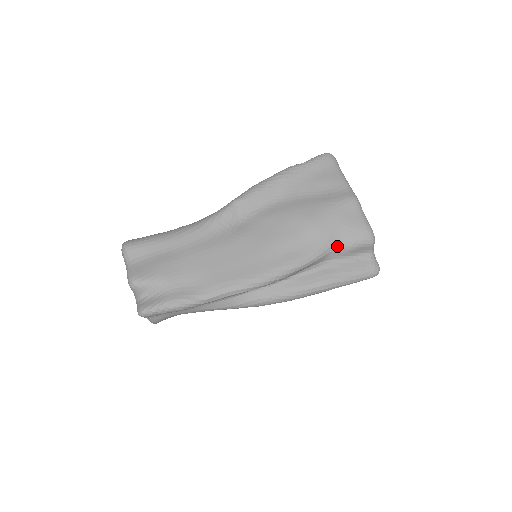
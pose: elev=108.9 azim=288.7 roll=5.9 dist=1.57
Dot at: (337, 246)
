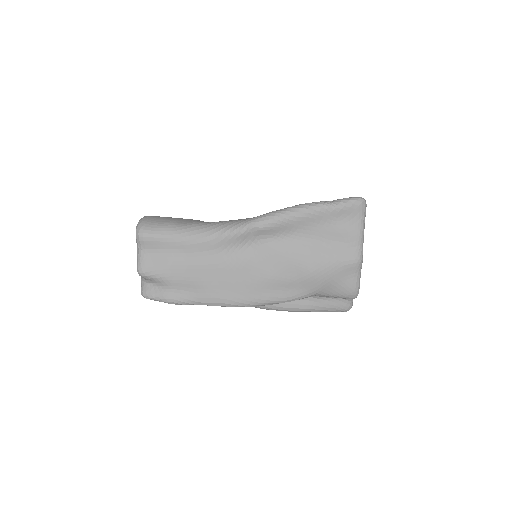
Dot at: (323, 294)
